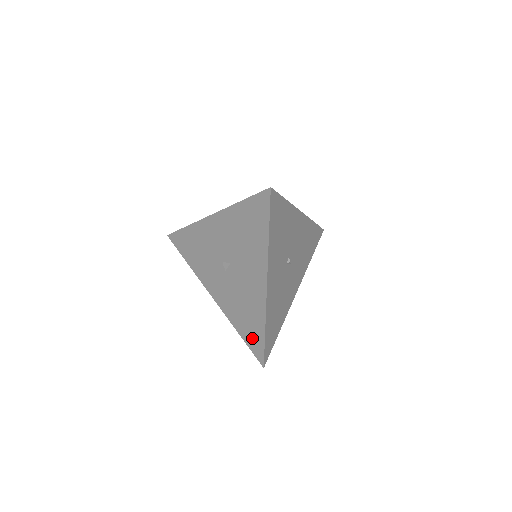
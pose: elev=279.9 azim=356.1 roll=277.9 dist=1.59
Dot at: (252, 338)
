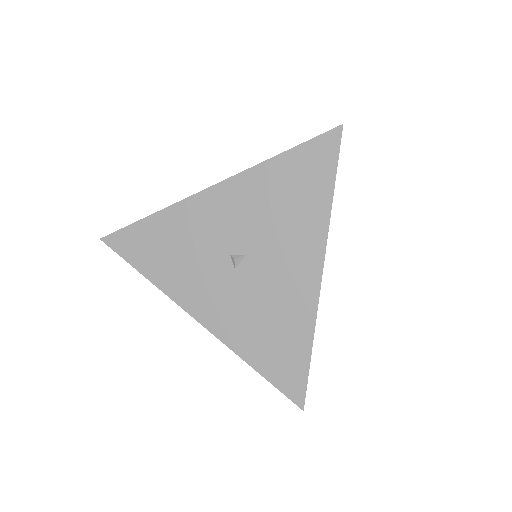
Dot at: (283, 366)
